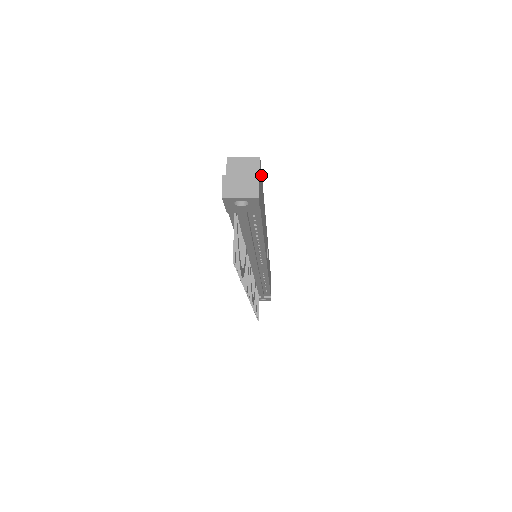
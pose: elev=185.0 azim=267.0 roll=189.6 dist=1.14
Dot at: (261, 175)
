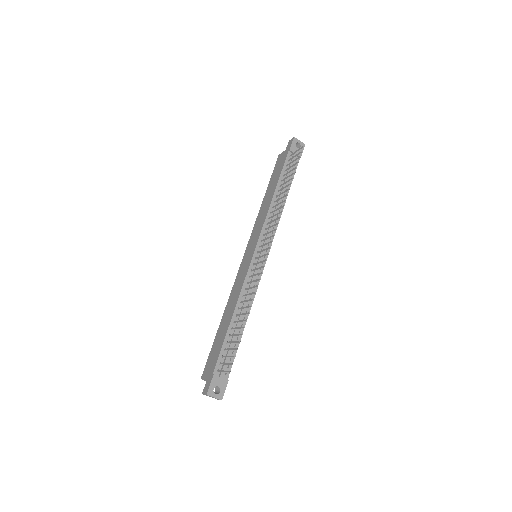
Dot at: occluded
